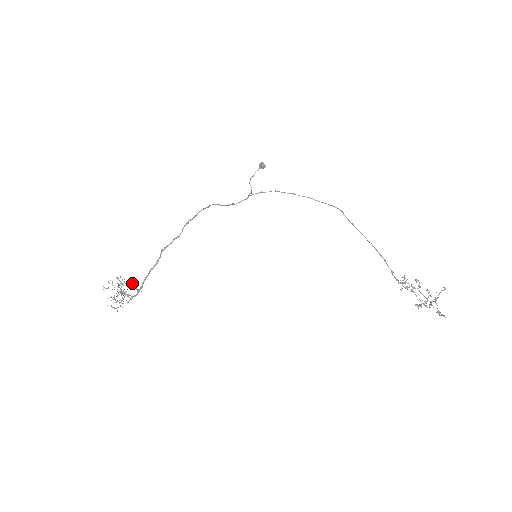
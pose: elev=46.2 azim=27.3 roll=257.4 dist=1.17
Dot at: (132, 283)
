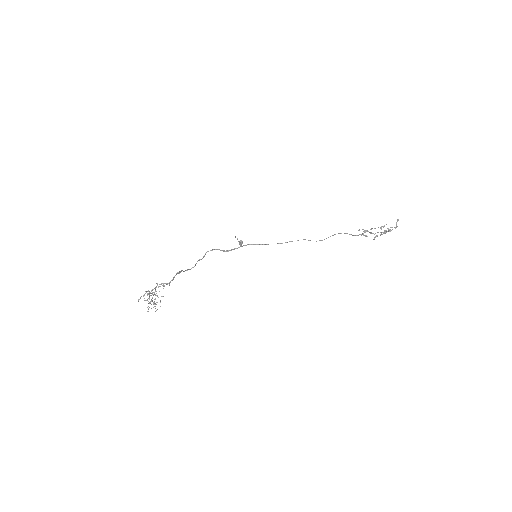
Dot at: occluded
